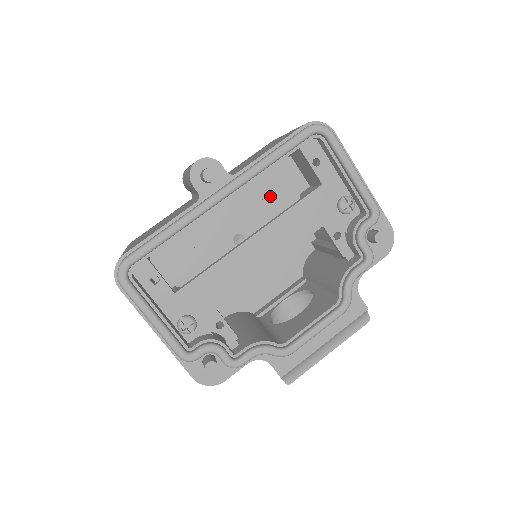
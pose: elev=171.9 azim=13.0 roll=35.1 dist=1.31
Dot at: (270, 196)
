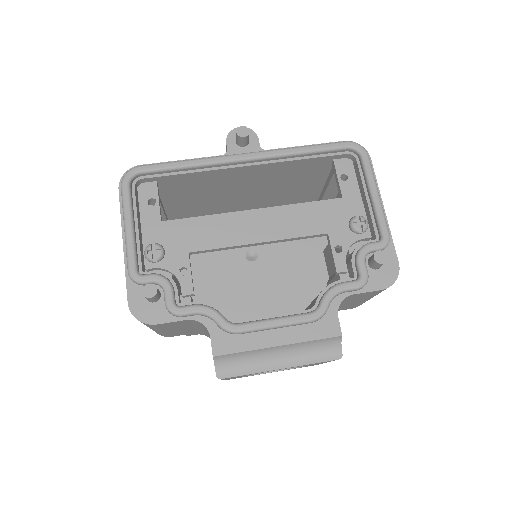
Dot at: occluded
